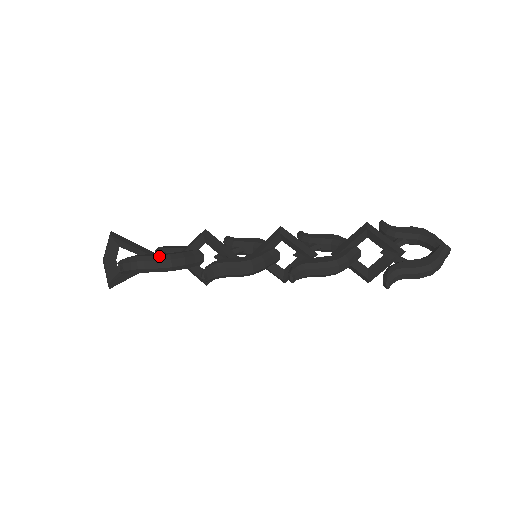
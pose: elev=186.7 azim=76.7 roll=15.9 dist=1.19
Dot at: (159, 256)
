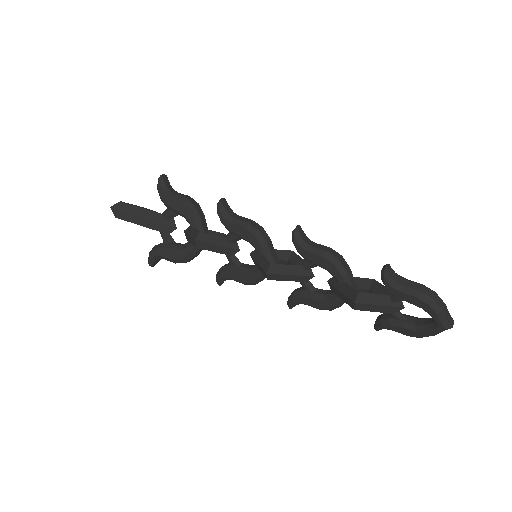
Dot at: (174, 261)
